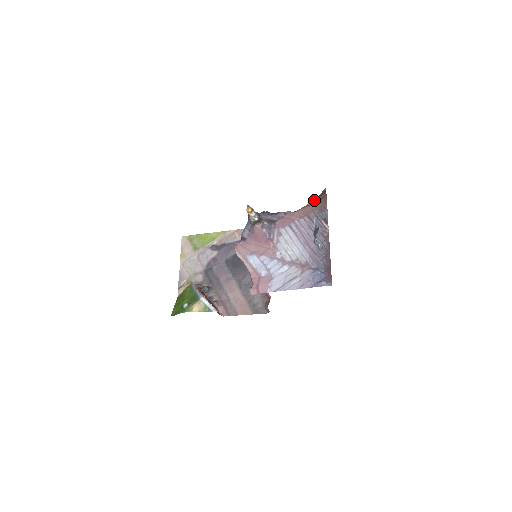
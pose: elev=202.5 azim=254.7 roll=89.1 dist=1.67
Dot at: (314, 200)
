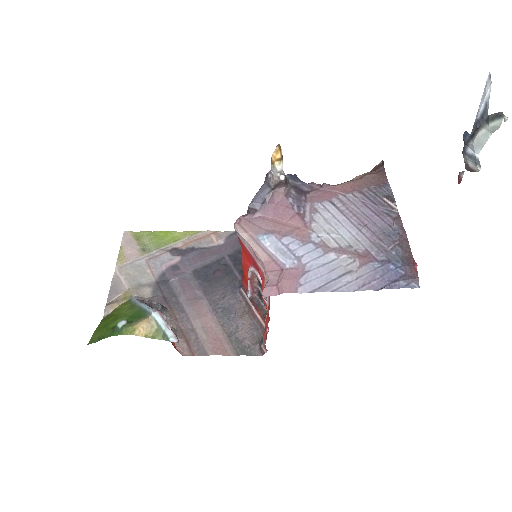
Dot at: occluded
